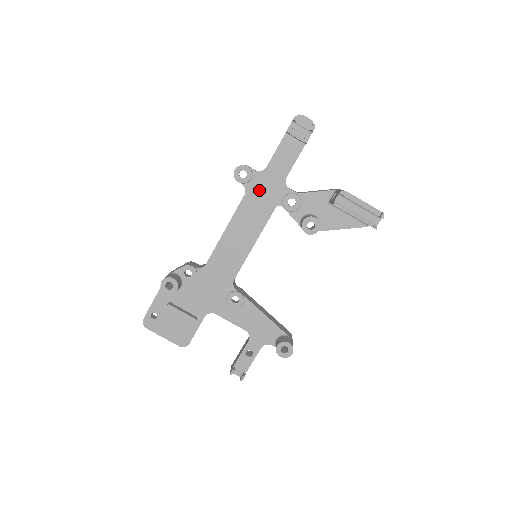
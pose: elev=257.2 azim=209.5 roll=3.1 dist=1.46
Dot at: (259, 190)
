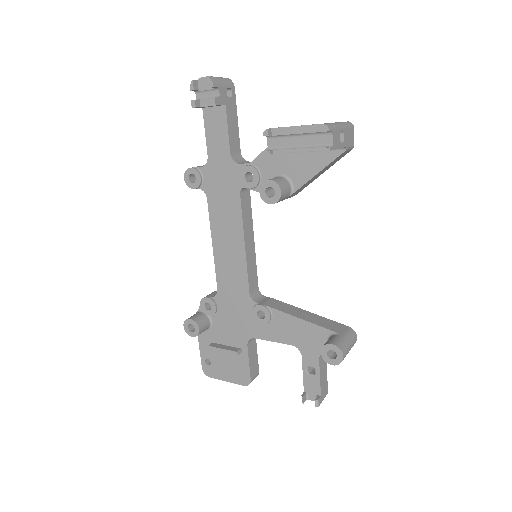
Dot at: (215, 185)
